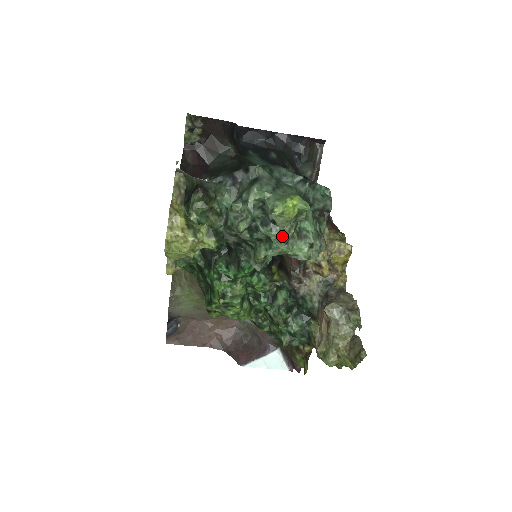
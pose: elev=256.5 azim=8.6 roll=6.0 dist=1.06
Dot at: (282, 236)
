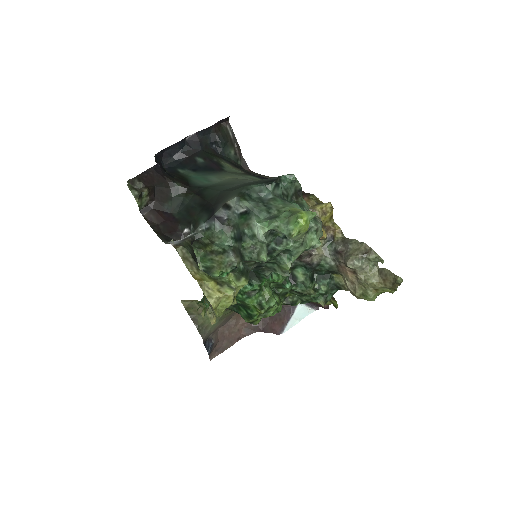
Dot at: (298, 243)
